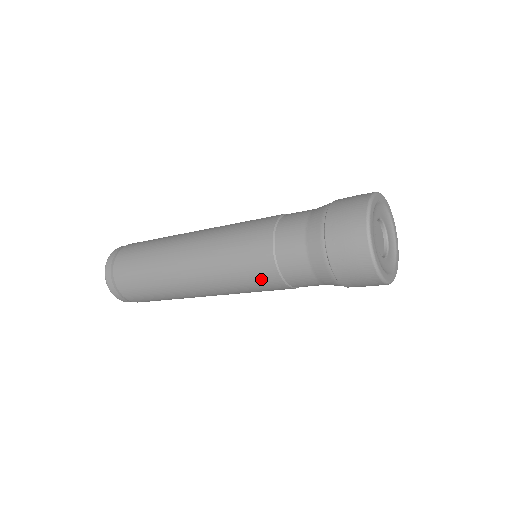
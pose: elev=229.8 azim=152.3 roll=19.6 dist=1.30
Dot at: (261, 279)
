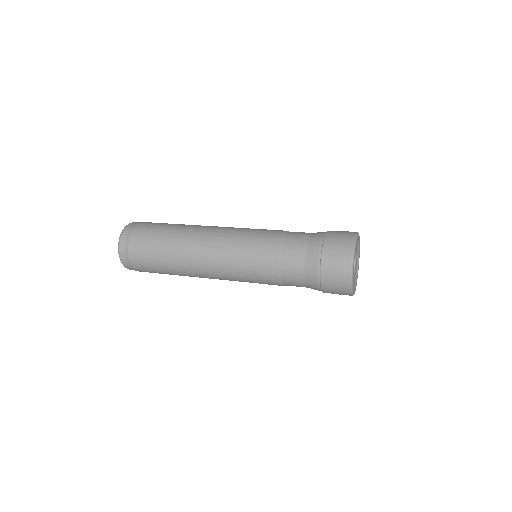
Dot at: (266, 283)
